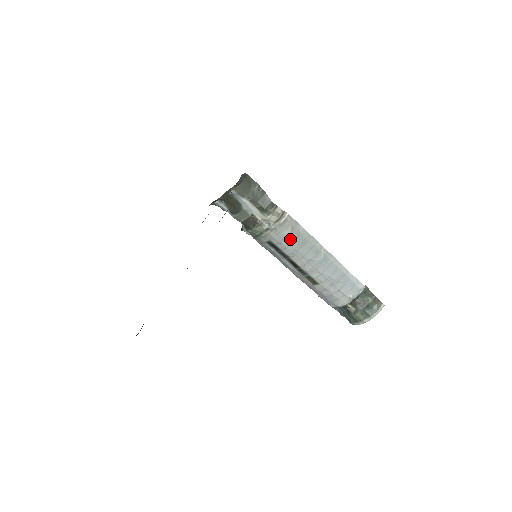
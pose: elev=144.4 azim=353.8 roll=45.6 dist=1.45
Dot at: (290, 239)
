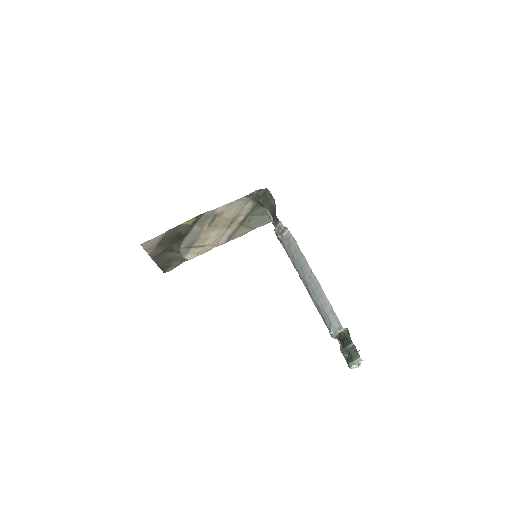
Dot at: (290, 253)
